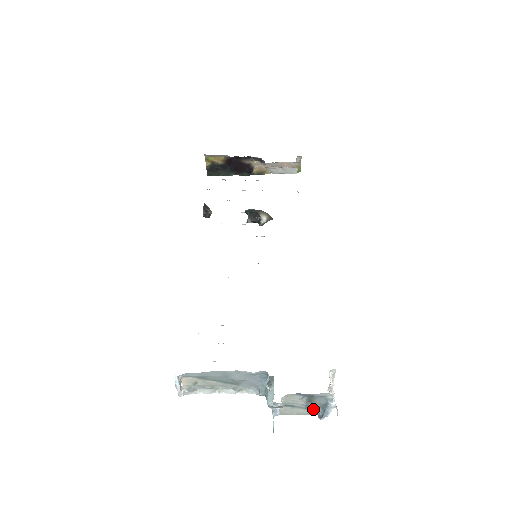
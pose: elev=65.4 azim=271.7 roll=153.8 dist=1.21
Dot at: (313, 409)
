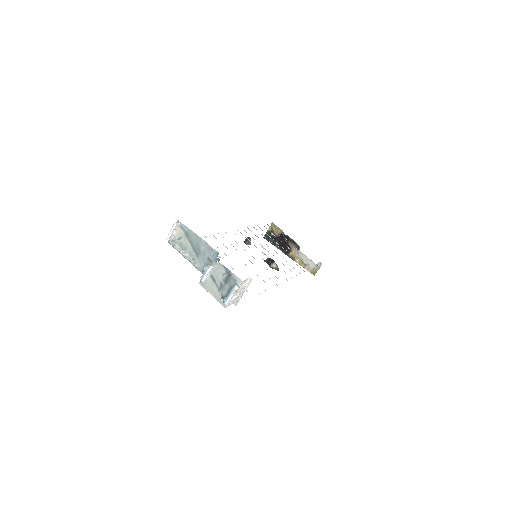
Dot at: (222, 292)
